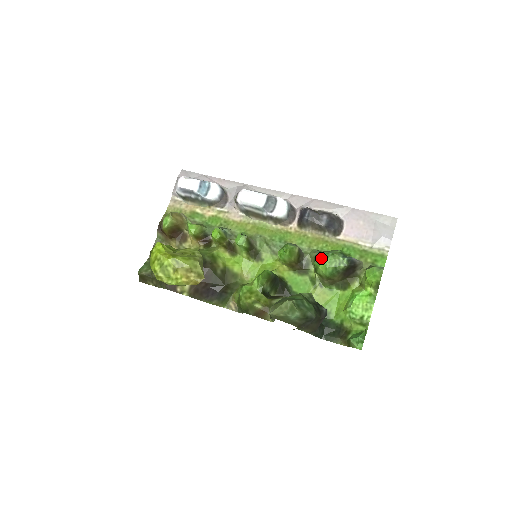
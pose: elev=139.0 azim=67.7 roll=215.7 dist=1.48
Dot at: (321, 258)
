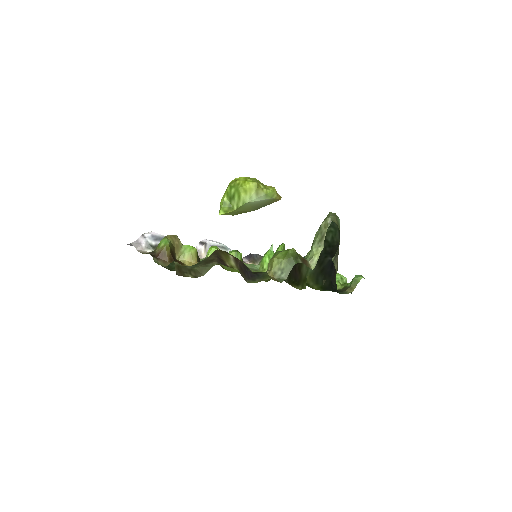
Dot at: occluded
